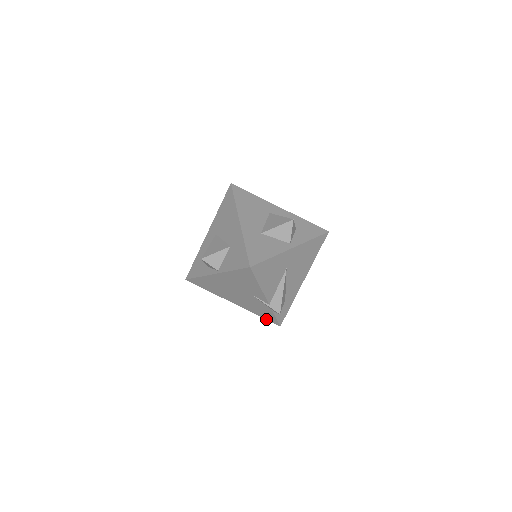
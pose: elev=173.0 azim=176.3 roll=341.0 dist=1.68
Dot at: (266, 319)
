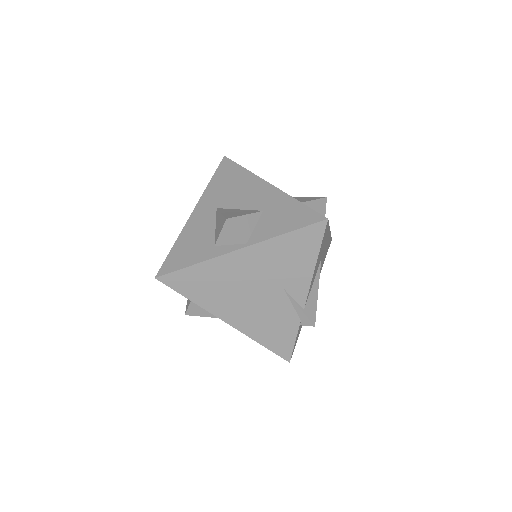
Dot at: (272, 350)
